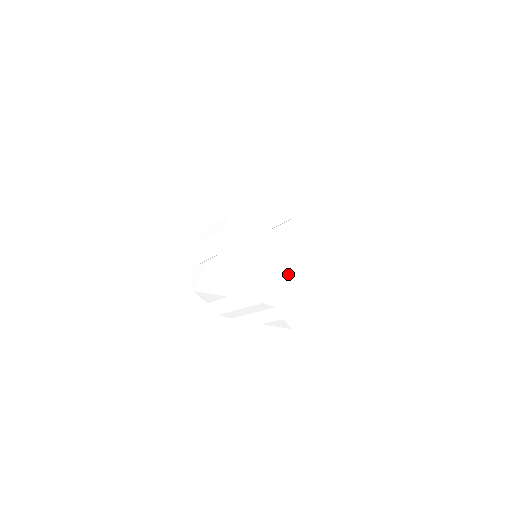
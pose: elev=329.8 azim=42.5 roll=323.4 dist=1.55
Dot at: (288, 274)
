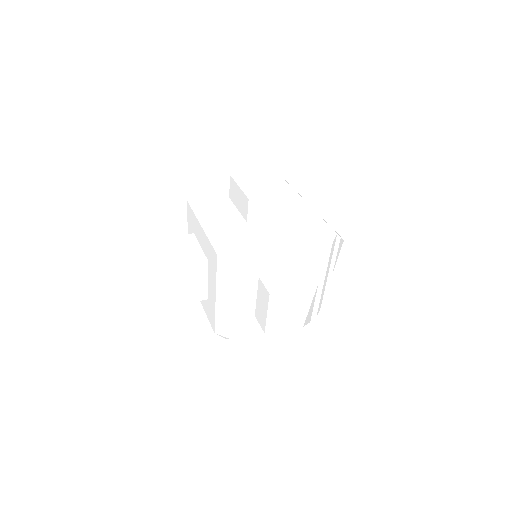
Dot at: occluded
